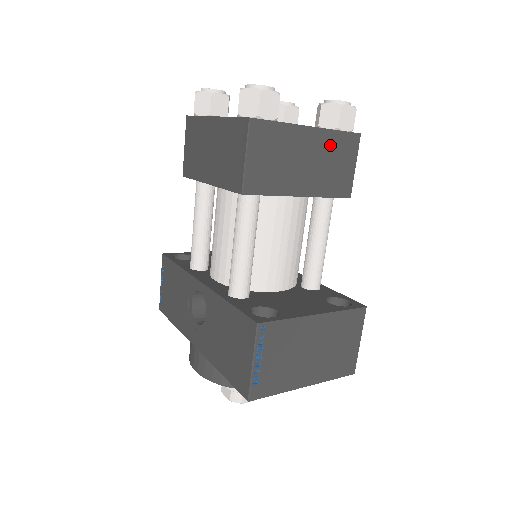
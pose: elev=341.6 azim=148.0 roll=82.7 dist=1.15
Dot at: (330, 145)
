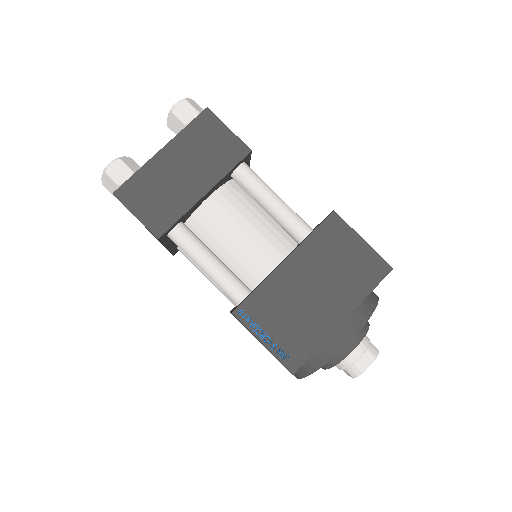
Dot at: (190, 142)
